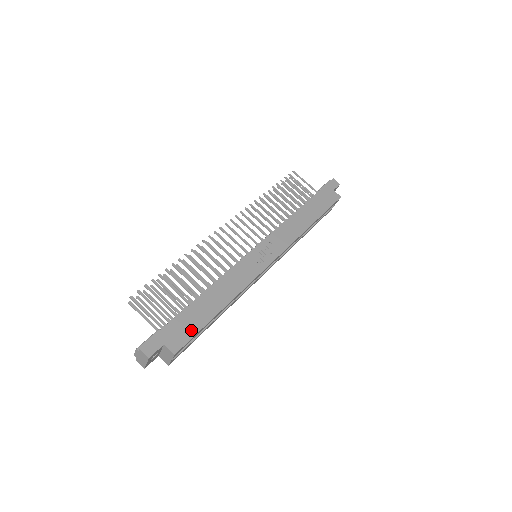
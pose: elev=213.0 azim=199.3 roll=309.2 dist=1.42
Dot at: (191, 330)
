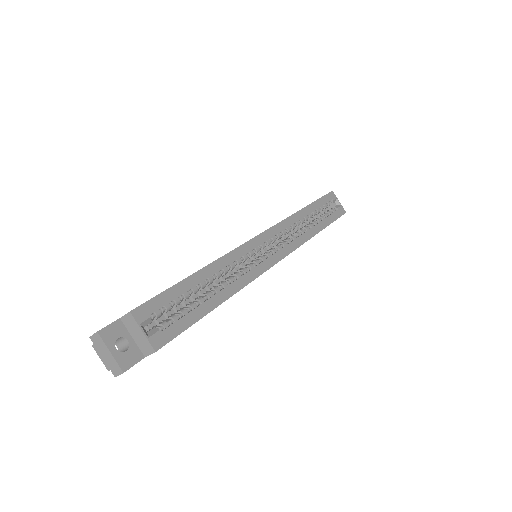
Dot at: occluded
